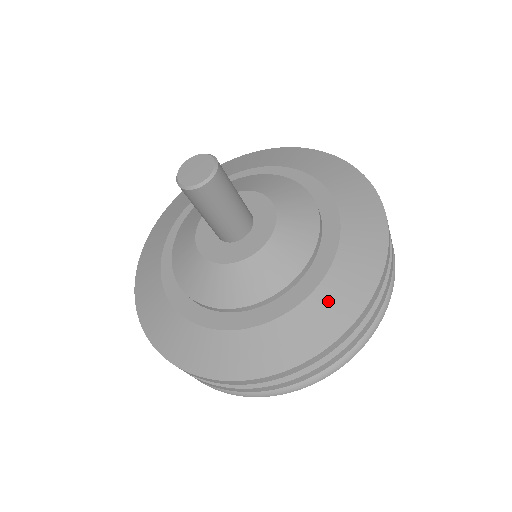
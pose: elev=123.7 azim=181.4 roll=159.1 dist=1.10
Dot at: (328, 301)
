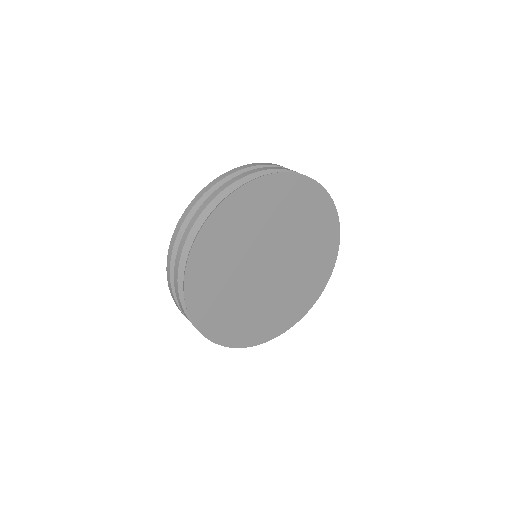
Dot at: occluded
